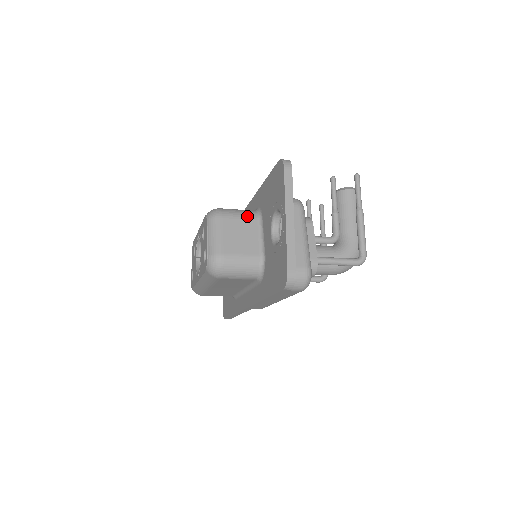
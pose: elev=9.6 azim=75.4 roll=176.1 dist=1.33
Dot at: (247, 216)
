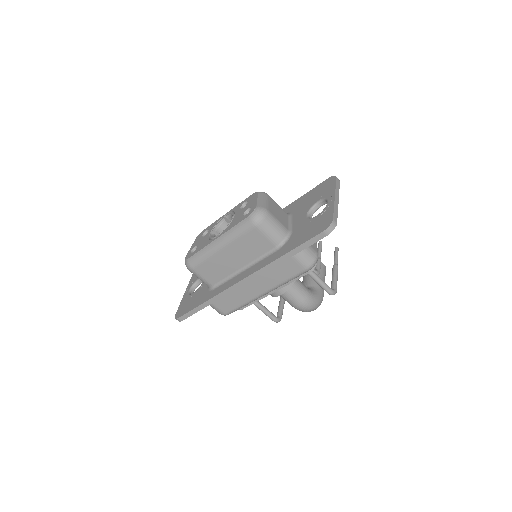
Dot at: (282, 209)
